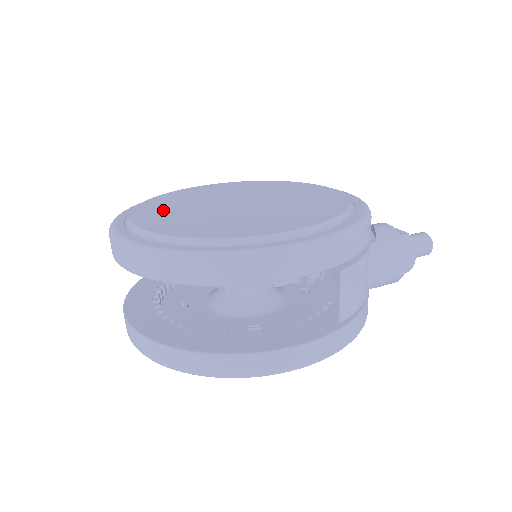
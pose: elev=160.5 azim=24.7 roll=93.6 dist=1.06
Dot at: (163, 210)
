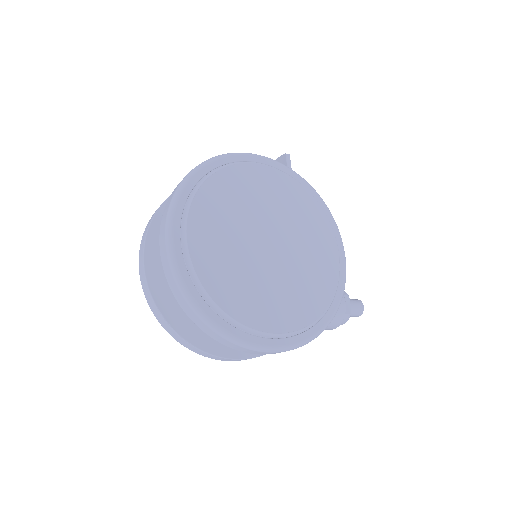
Dot at: (215, 221)
